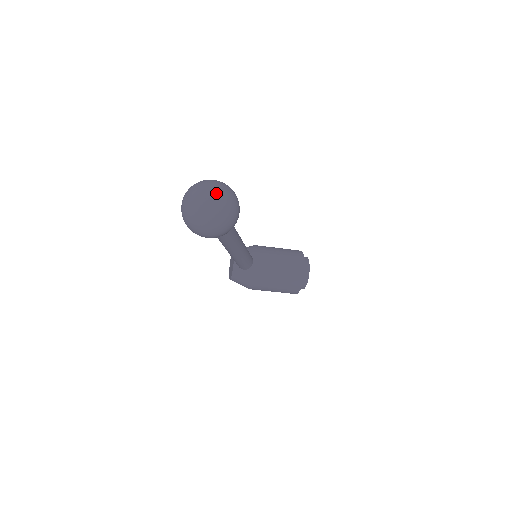
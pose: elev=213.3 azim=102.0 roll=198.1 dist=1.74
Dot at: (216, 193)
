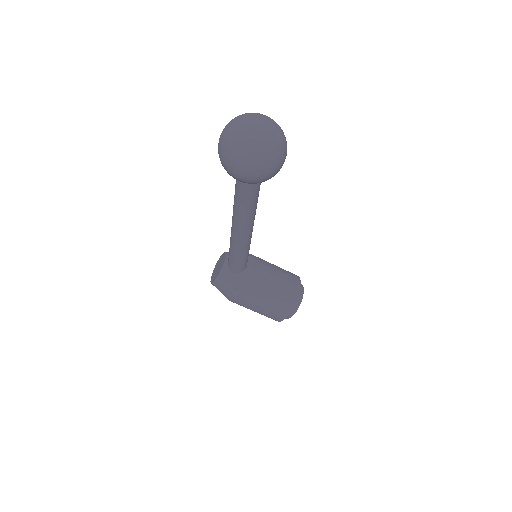
Dot at: (271, 124)
